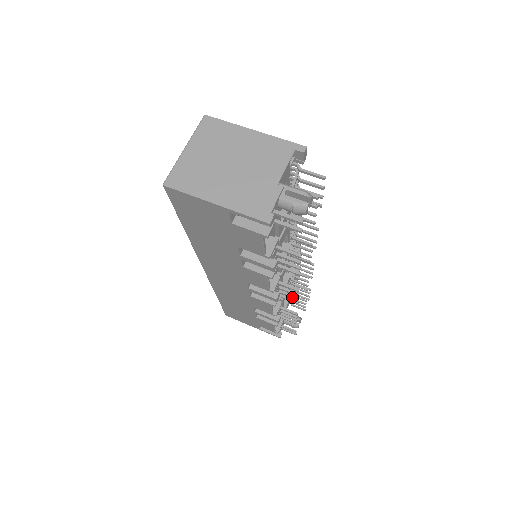
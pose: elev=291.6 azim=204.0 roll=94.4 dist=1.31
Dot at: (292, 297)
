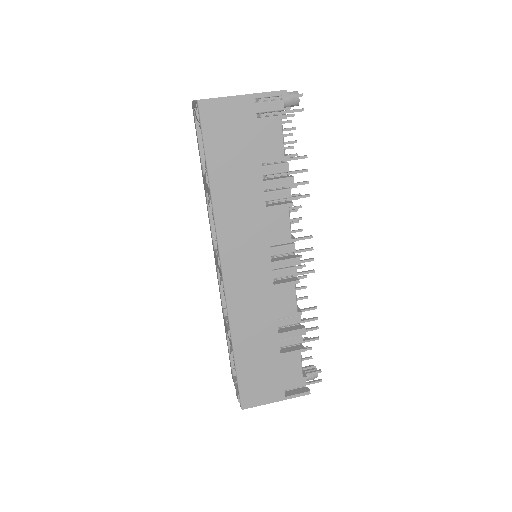
Dot at: (308, 260)
